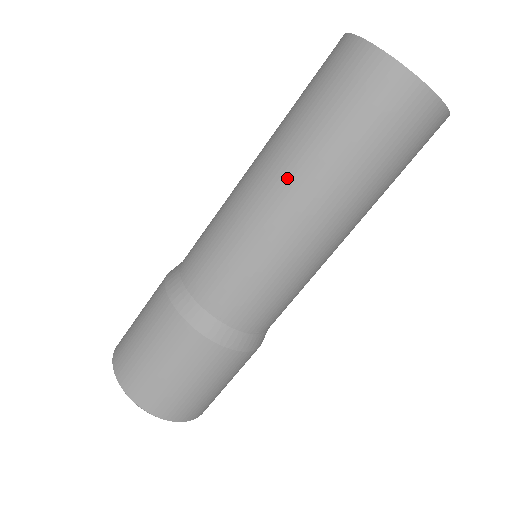
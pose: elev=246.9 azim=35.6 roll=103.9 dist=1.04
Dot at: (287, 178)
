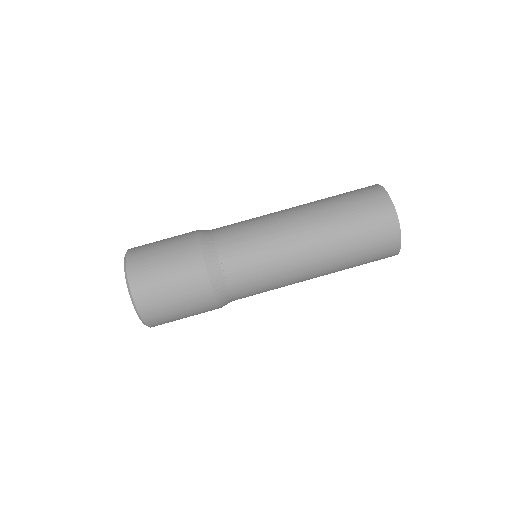
Dot at: (320, 249)
